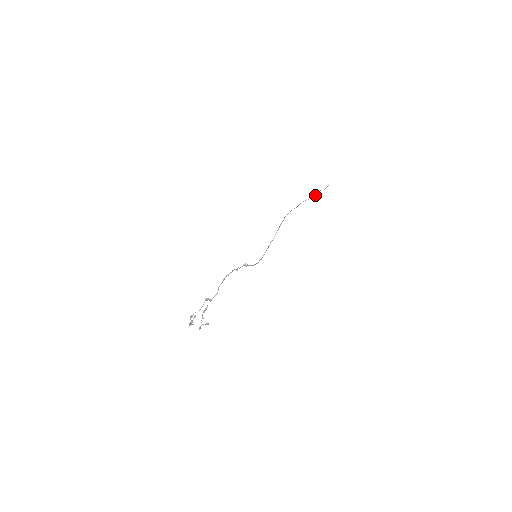
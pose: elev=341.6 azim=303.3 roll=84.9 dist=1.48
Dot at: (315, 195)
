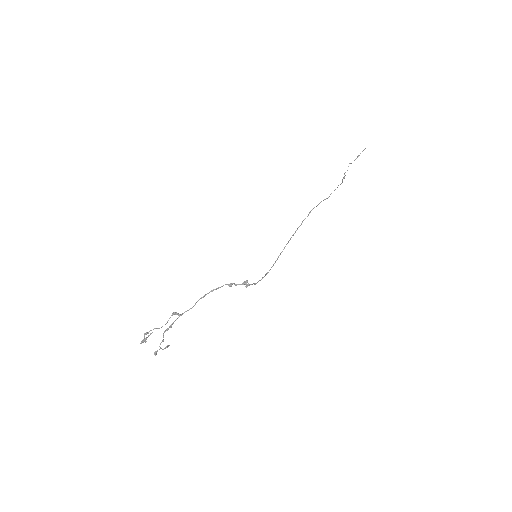
Dot at: occluded
